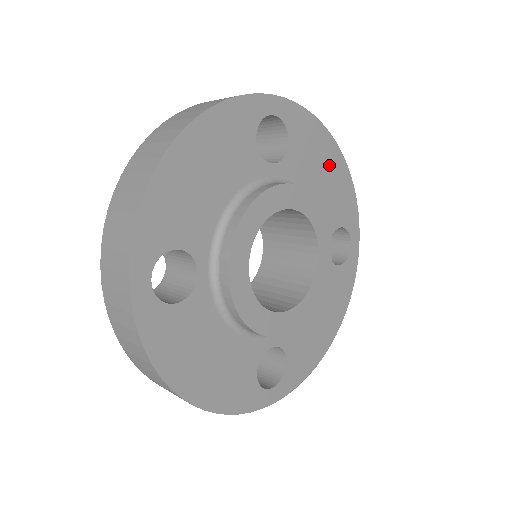
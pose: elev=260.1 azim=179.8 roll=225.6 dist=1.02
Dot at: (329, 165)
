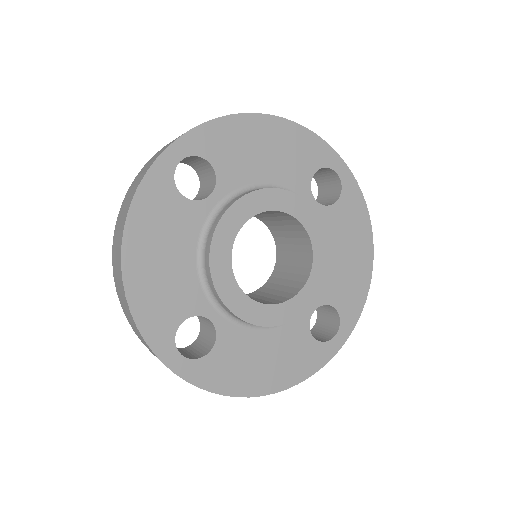
Dot at: (264, 138)
